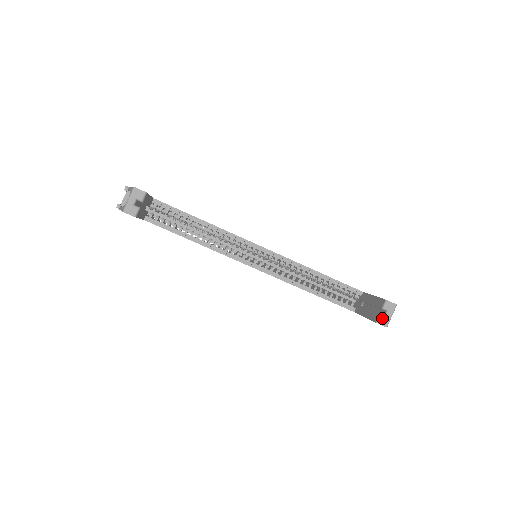
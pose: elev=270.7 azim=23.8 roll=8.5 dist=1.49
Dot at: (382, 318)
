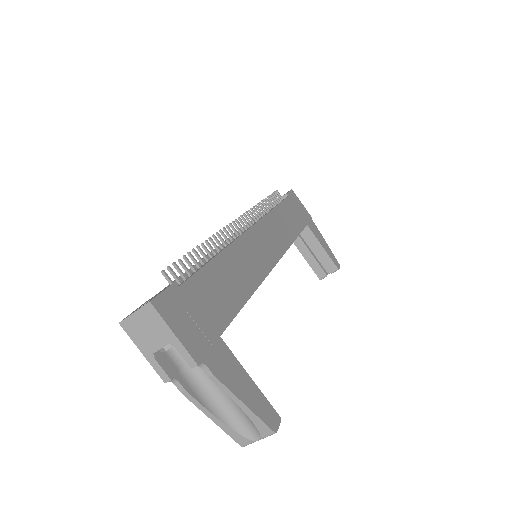
Dot at: occluded
